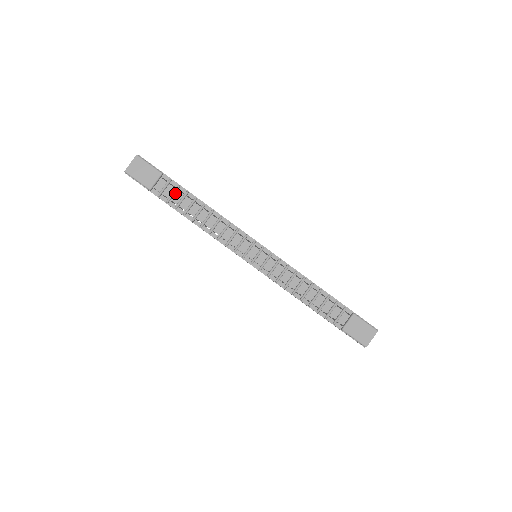
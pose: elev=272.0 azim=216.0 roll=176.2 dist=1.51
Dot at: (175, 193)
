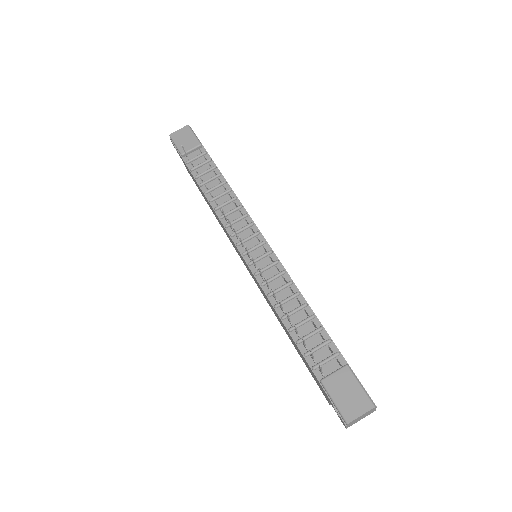
Dot at: (204, 165)
